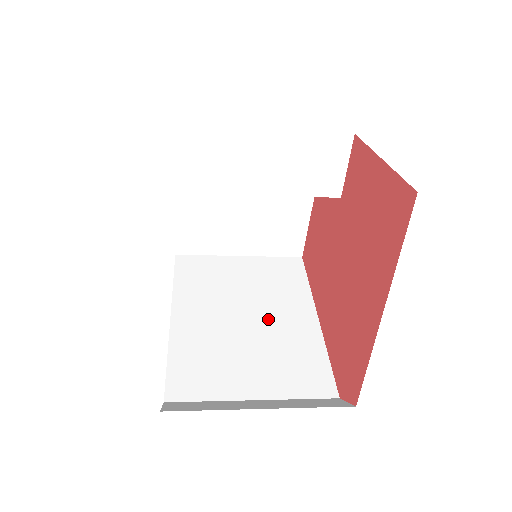
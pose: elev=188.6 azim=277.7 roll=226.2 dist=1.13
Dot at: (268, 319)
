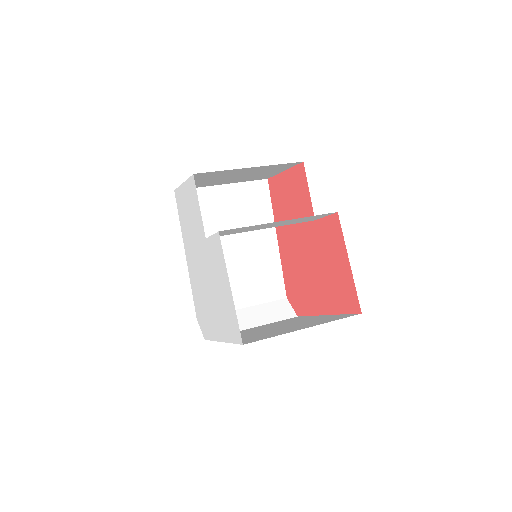
Dot at: (247, 247)
